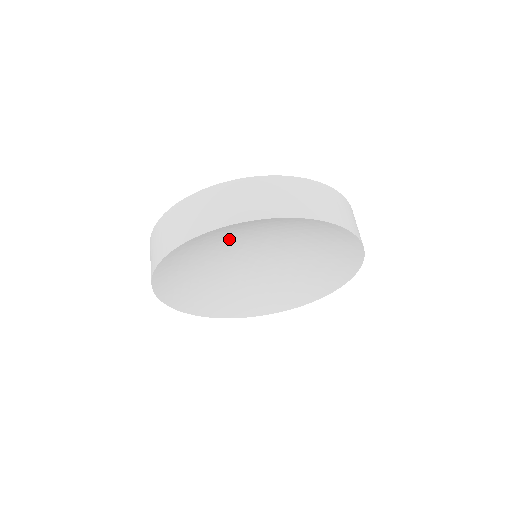
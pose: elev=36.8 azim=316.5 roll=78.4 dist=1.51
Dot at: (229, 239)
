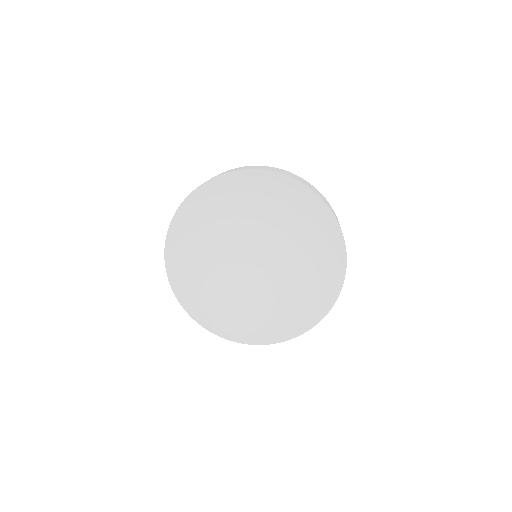
Dot at: (264, 205)
